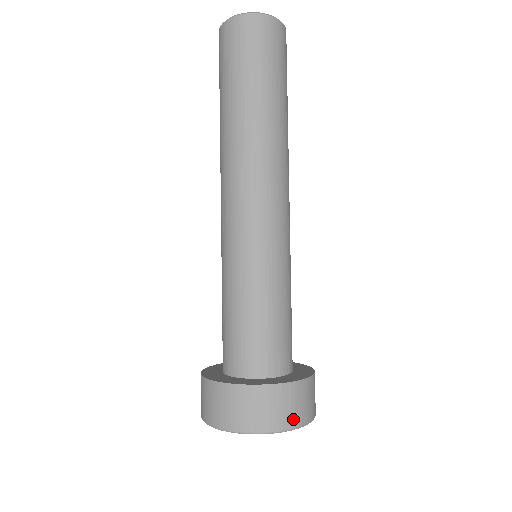
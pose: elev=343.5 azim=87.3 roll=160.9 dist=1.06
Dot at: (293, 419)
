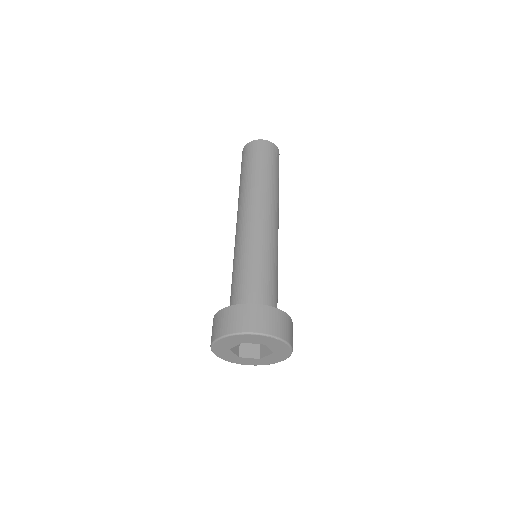
Dot at: (257, 327)
